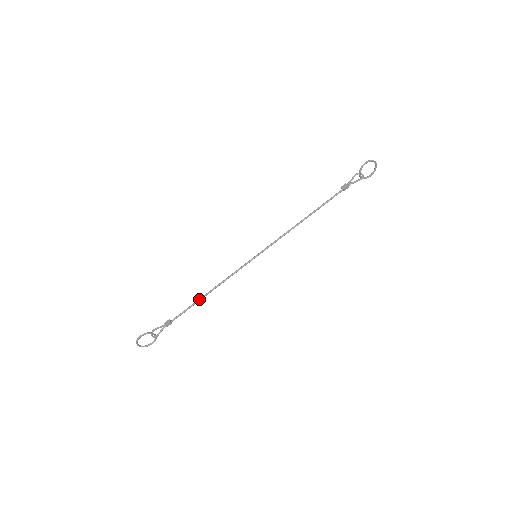
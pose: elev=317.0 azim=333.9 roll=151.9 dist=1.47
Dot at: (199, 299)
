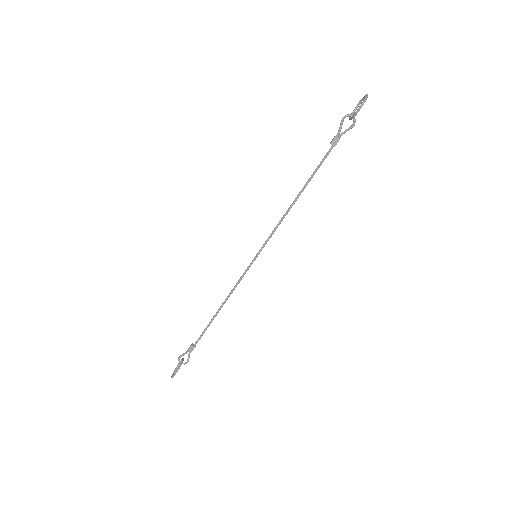
Dot at: (213, 318)
